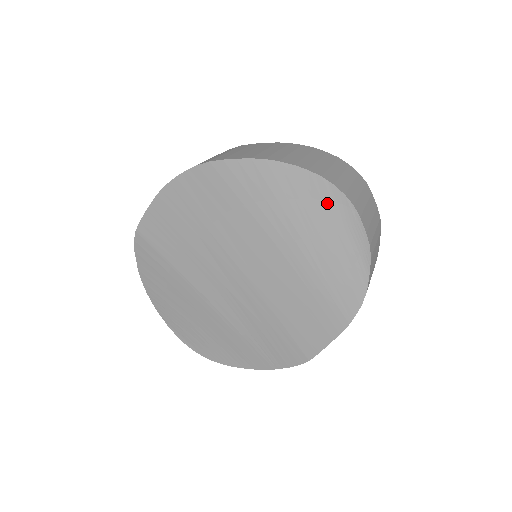
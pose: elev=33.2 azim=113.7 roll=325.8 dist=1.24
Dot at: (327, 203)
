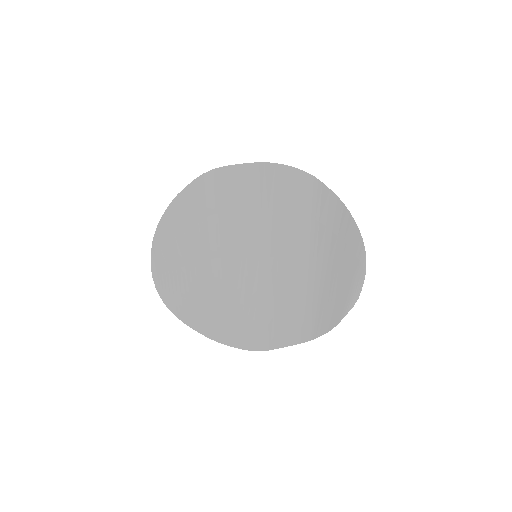
Dot at: (355, 256)
